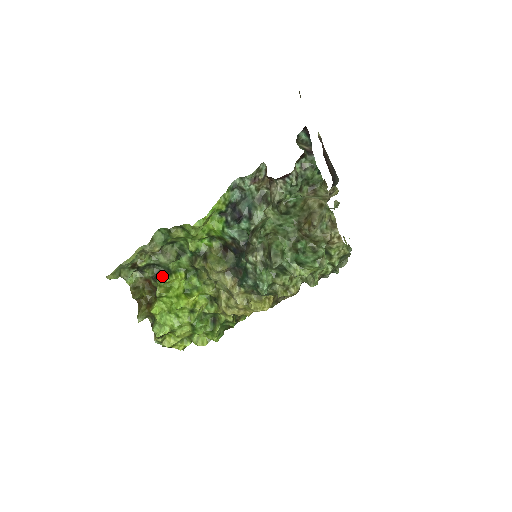
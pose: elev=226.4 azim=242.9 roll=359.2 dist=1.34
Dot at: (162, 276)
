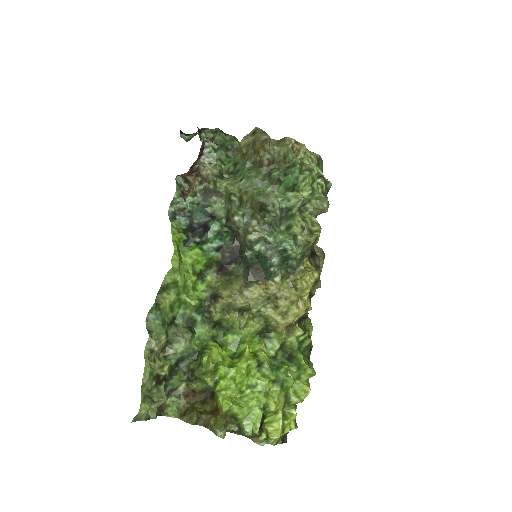
Dot at: (196, 365)
